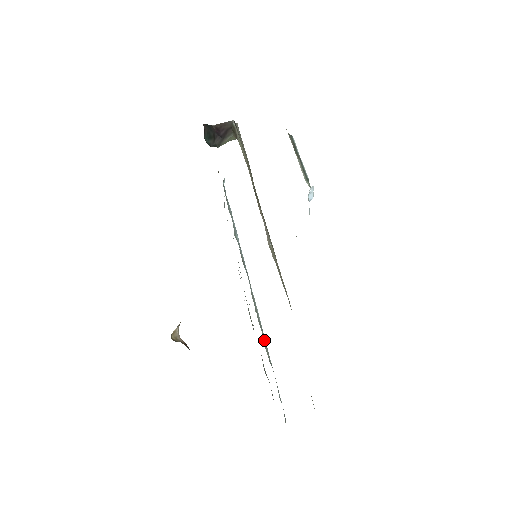
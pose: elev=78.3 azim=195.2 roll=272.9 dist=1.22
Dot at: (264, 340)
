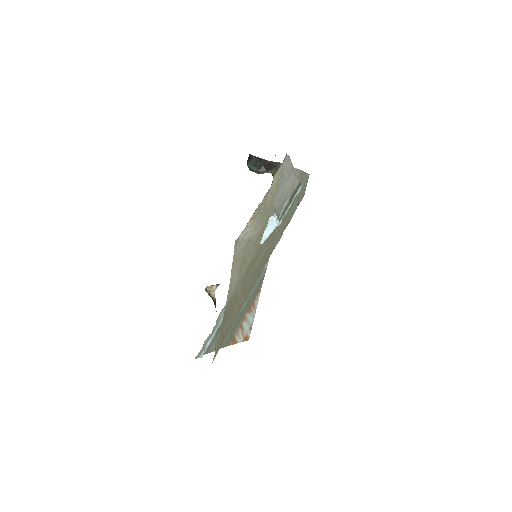
Dot at: occluded
